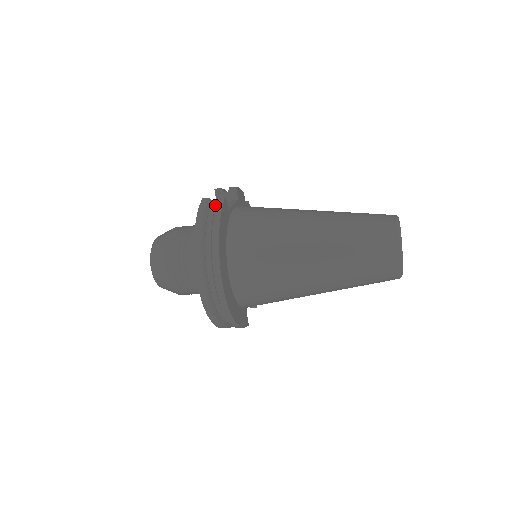
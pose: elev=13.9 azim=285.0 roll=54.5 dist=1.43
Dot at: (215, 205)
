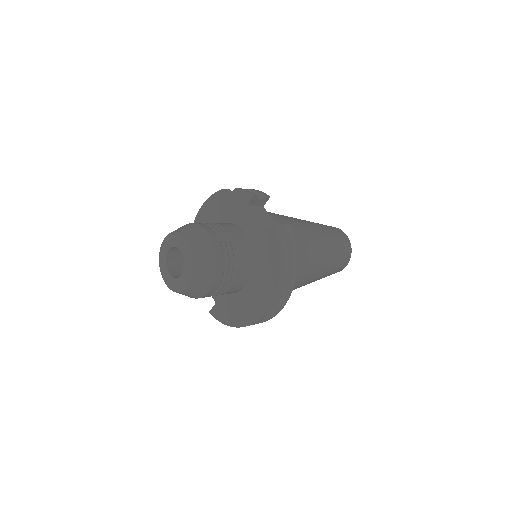
Dot at: (283, 233)
